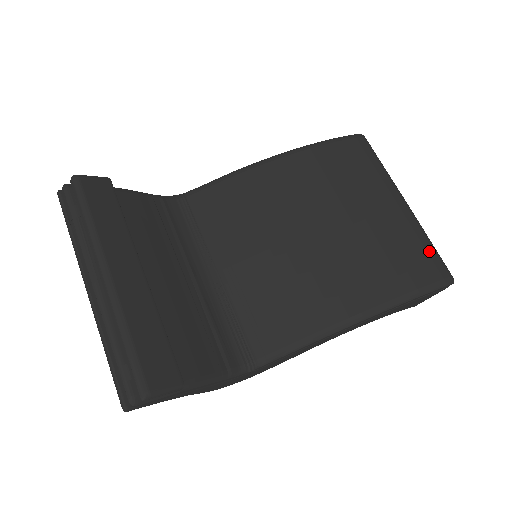
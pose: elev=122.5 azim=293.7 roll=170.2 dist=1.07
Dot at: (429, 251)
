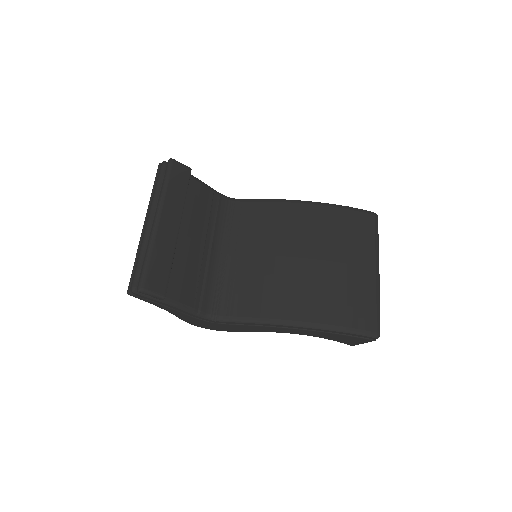
Dot at: (372, 309)
